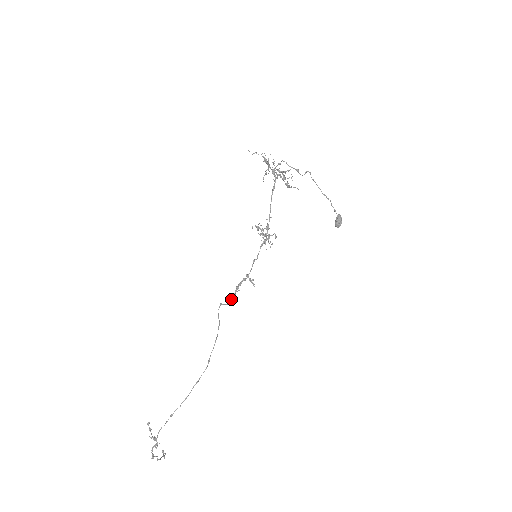
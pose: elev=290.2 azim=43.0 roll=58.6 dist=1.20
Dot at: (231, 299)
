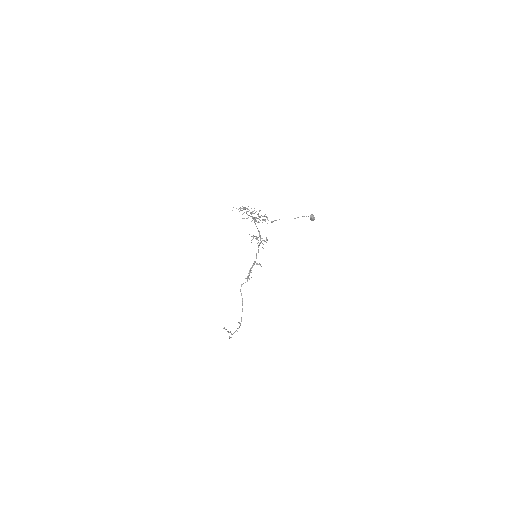
Dot at: (248, 278)
